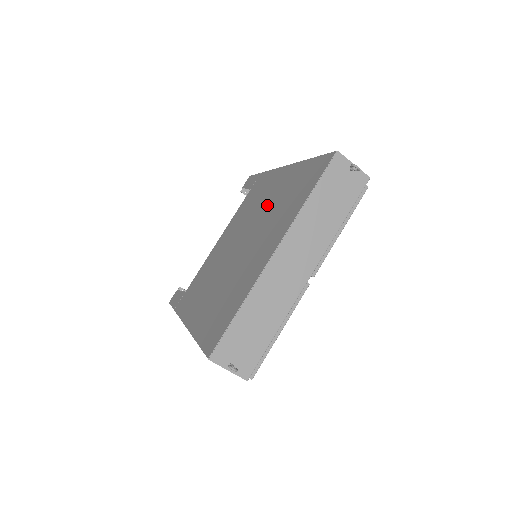
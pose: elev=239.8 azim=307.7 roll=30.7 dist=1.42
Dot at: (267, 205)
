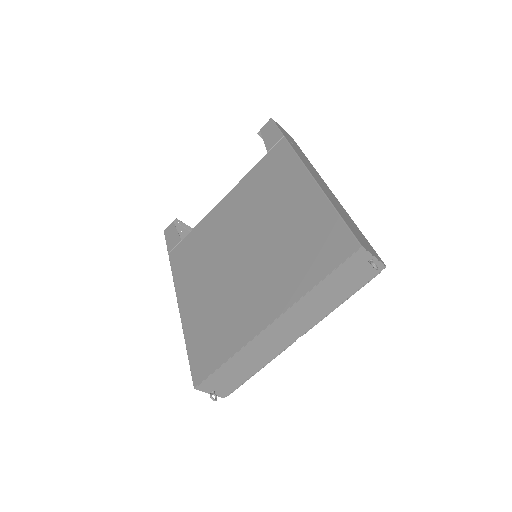
Dot at: (278, 223)
